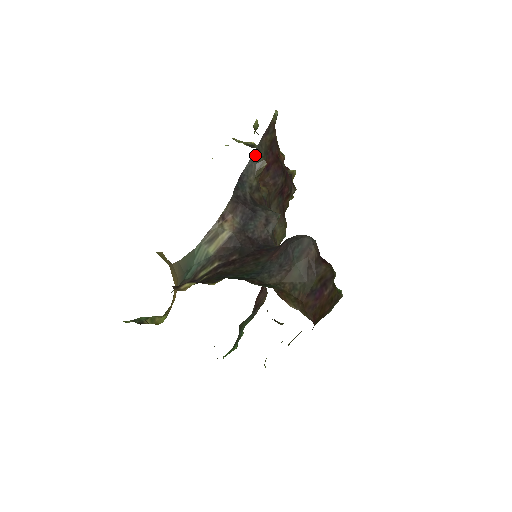
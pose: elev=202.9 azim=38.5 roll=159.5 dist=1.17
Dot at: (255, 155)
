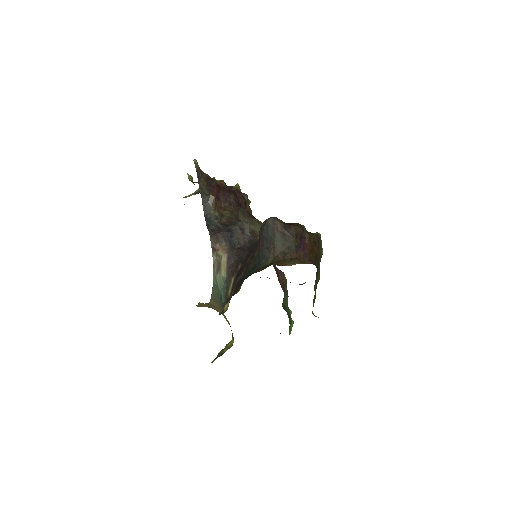
Dot at: (203, 197)
